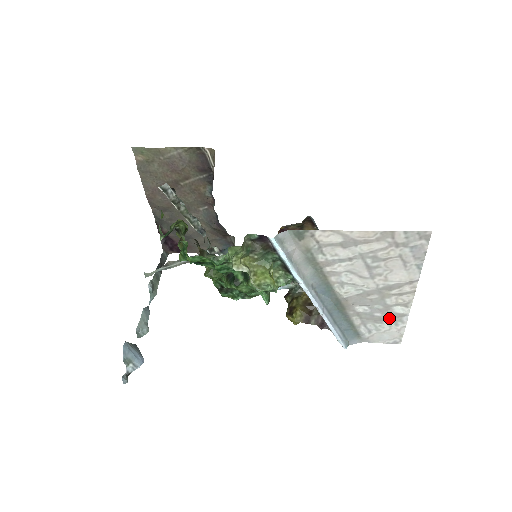
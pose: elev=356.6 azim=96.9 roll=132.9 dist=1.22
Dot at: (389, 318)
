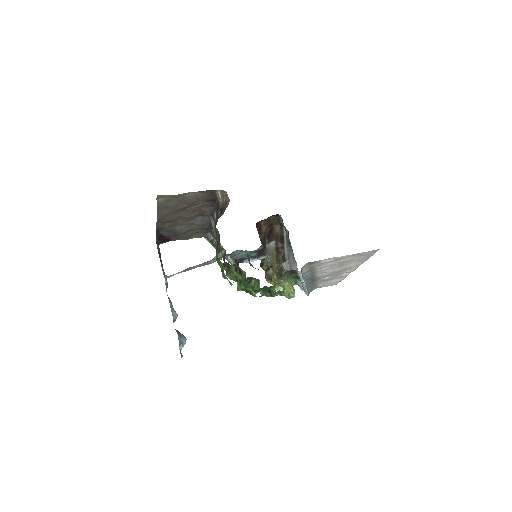
Dot at: (337, 278)
